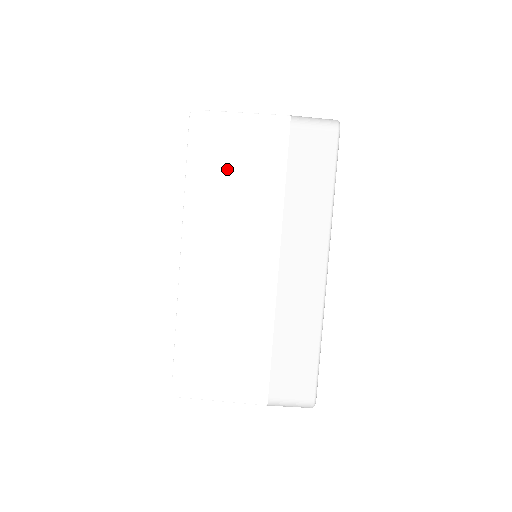
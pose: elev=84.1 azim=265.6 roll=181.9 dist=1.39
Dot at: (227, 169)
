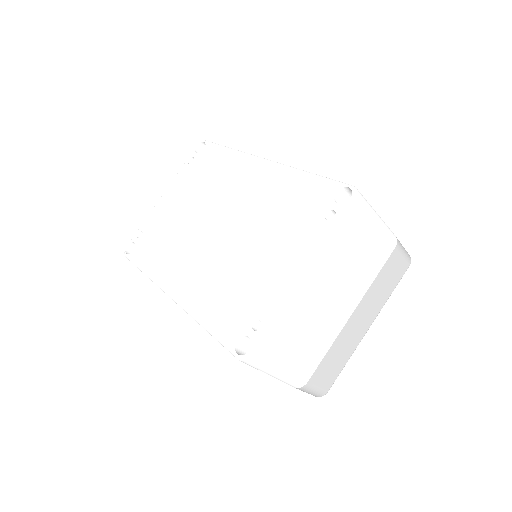
Dot at: occluded
